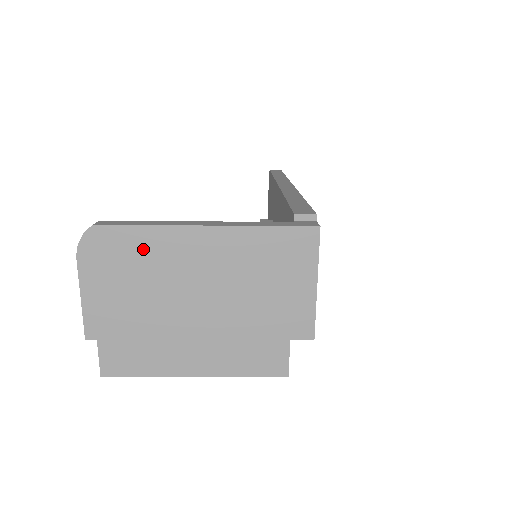
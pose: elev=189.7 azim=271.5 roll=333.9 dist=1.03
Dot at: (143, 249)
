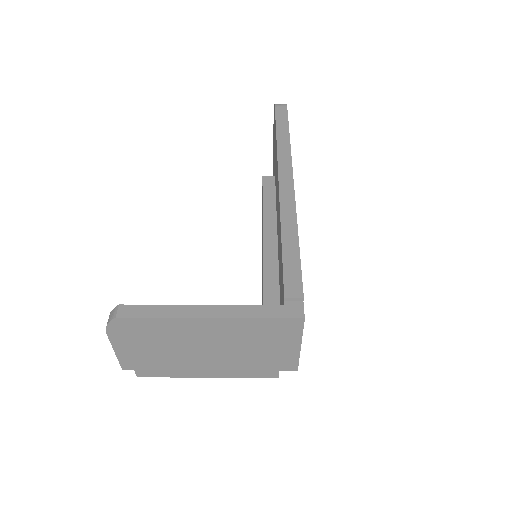
Dot at: (159, 329)
